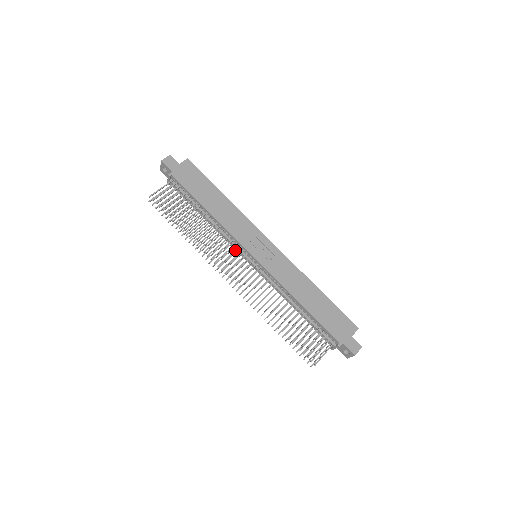
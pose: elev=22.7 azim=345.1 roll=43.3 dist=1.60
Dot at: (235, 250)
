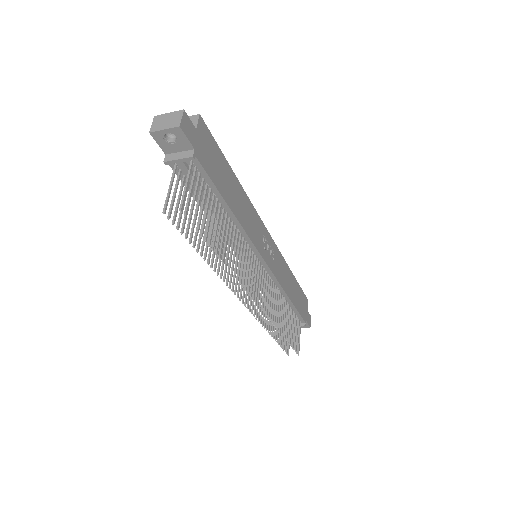
Dot at: occluded
